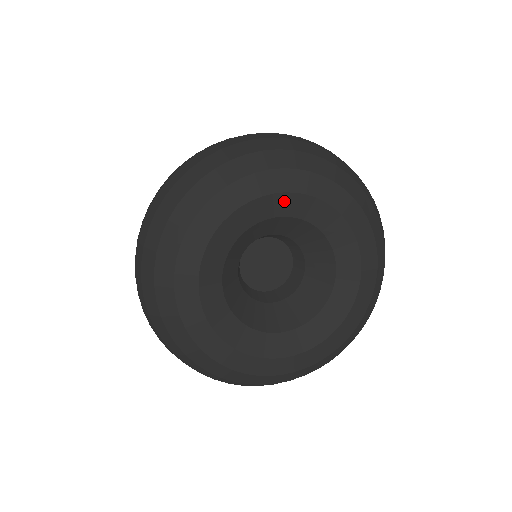
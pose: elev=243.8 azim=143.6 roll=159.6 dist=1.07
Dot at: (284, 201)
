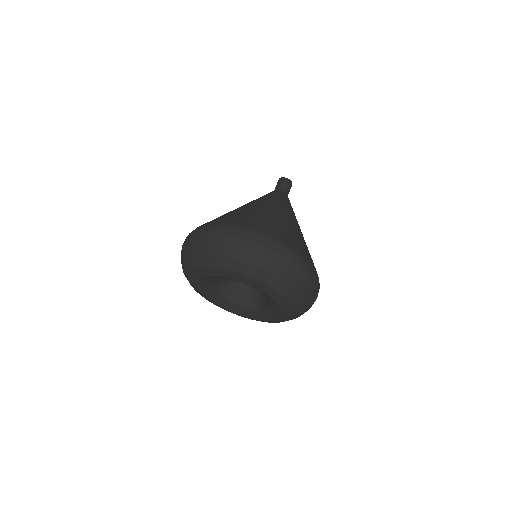
Dot at: (262, 292)
